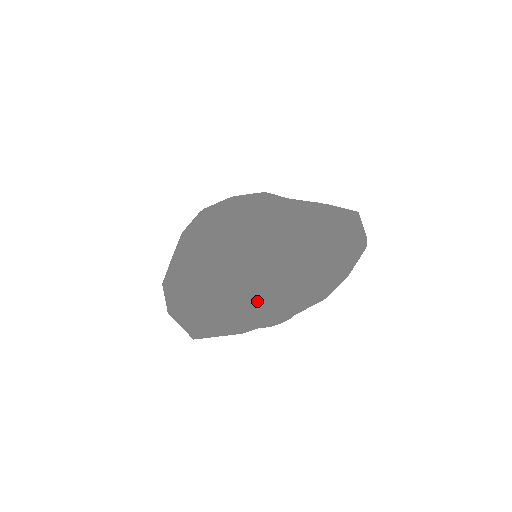
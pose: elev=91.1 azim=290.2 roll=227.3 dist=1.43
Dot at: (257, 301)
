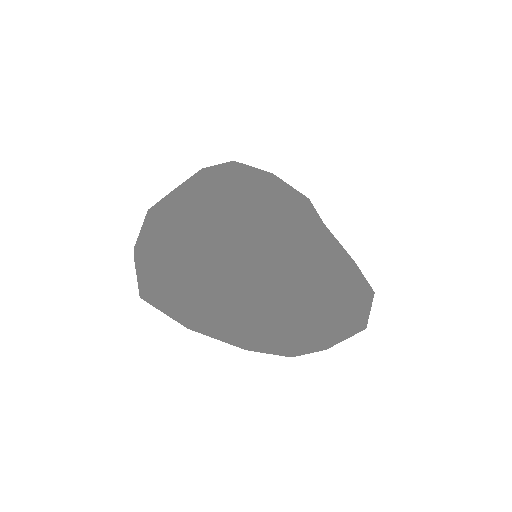
Dot at: (231, 315)
